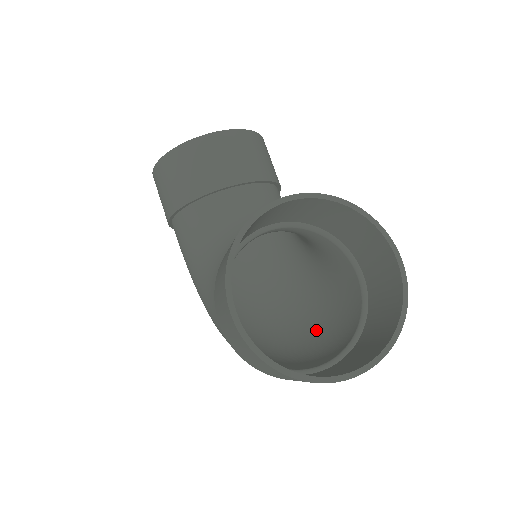
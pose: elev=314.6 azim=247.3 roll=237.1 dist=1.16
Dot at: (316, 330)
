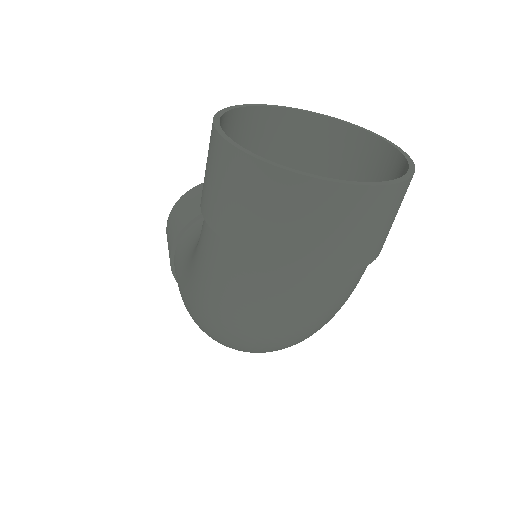
Dot at: occluded
